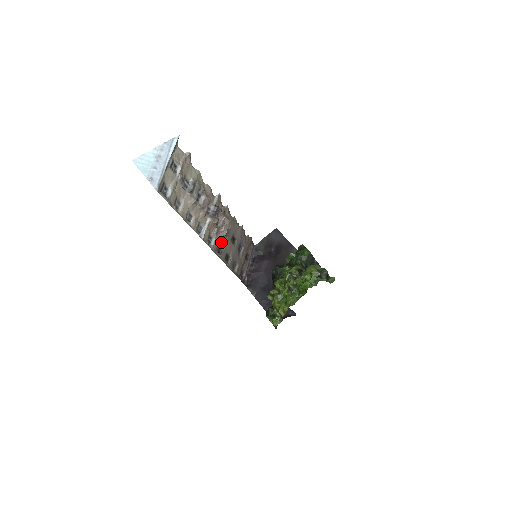
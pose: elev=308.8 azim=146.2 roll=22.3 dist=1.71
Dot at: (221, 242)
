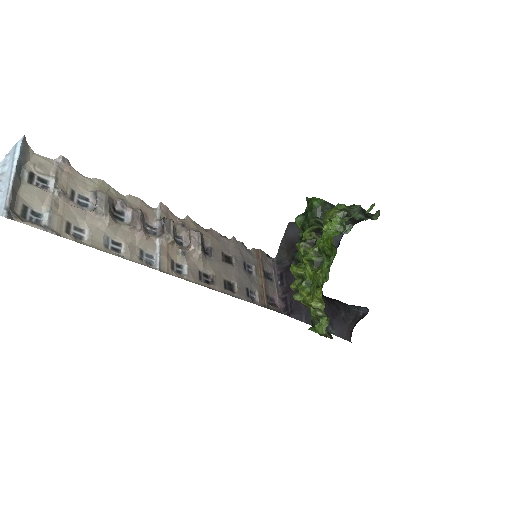
Dot at: (203, 267)
